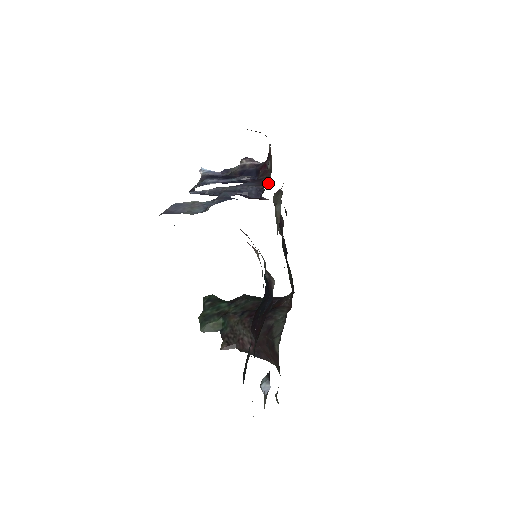
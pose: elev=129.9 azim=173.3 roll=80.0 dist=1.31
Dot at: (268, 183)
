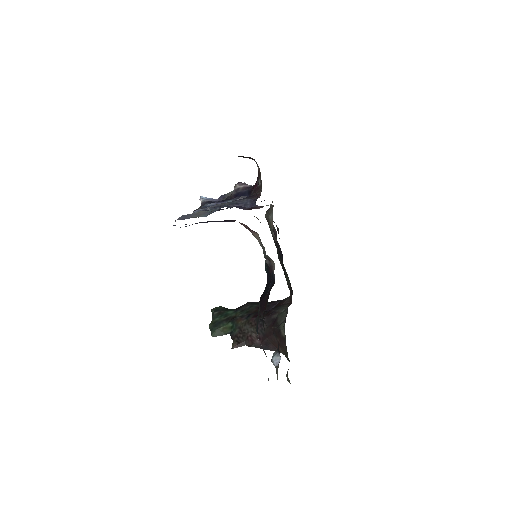
Dot at: (260, 195)
